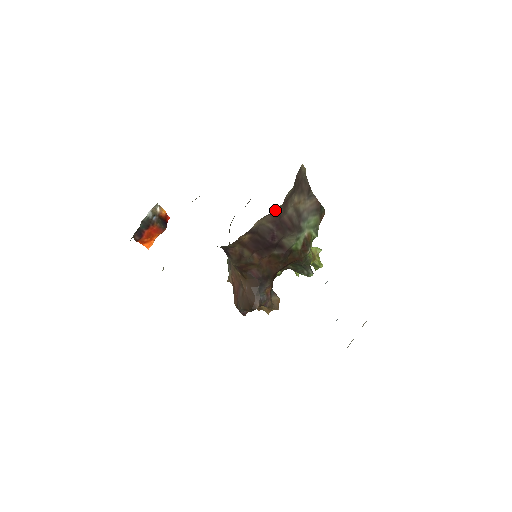
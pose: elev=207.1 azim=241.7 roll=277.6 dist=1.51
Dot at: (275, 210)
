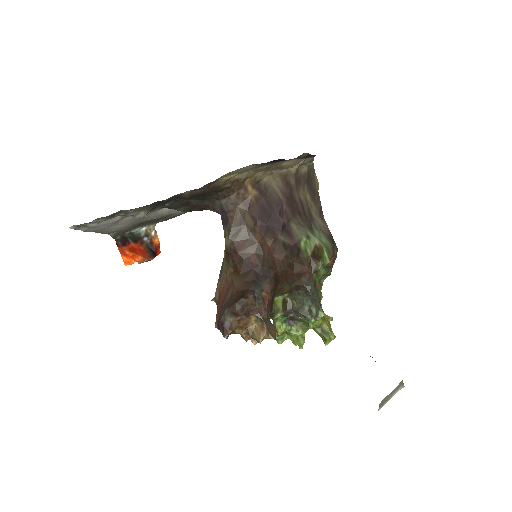
Dot at: (287, 174)
